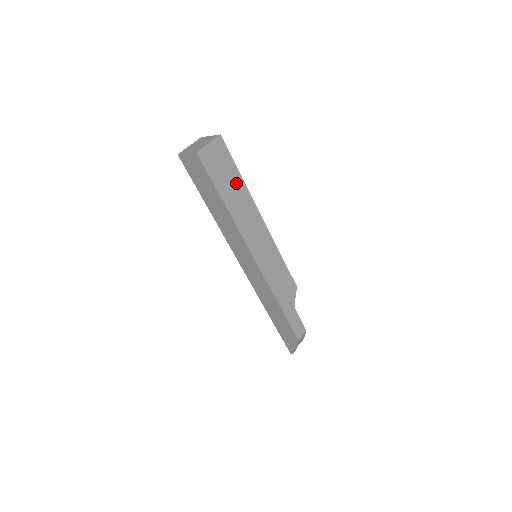
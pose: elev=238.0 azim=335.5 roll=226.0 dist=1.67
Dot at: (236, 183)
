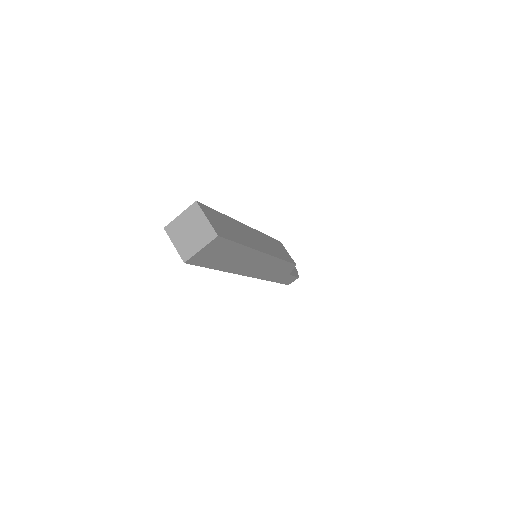
Dot at: (235, 252)
